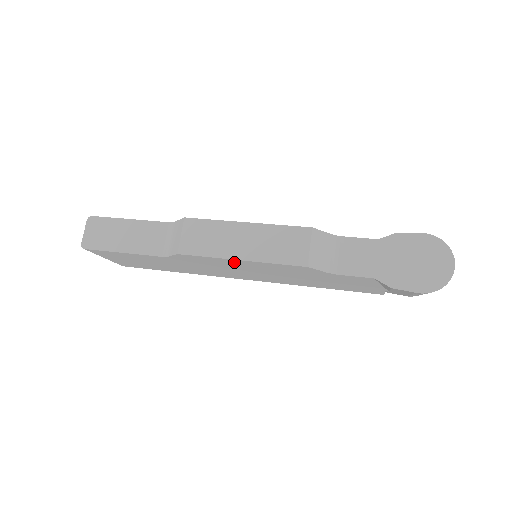
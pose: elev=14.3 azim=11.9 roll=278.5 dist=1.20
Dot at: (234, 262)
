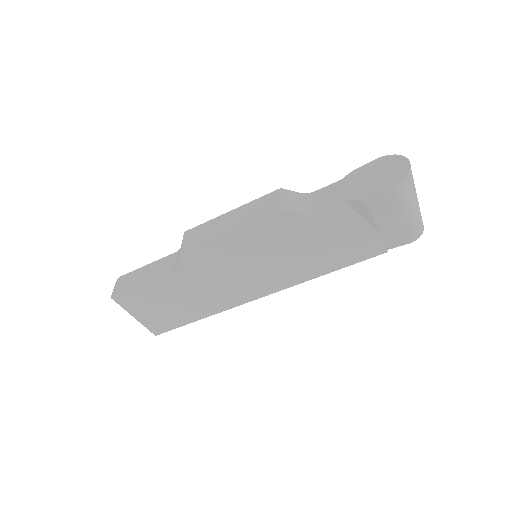
Dot at: (227, 243)
